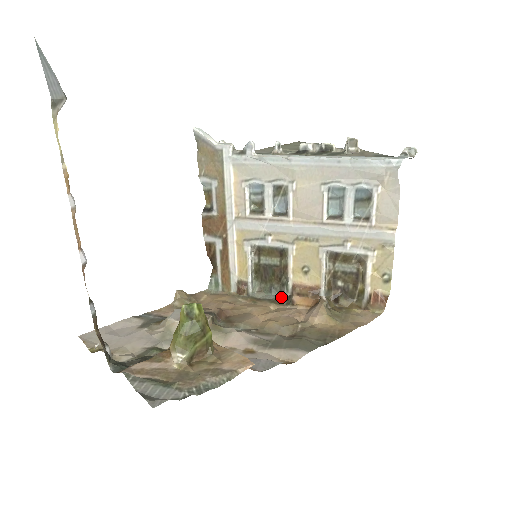
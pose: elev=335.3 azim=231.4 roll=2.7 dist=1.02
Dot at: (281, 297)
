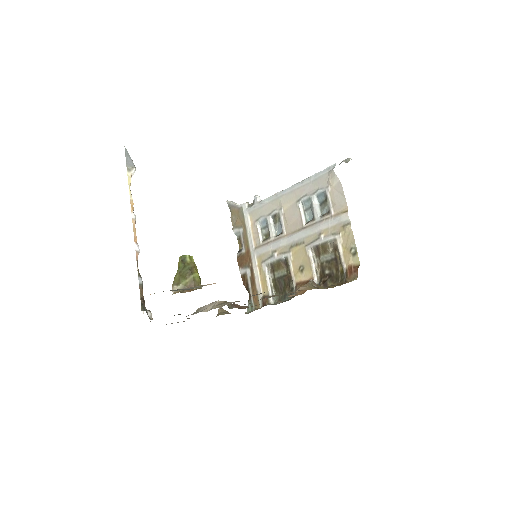
Dot at: occluded
